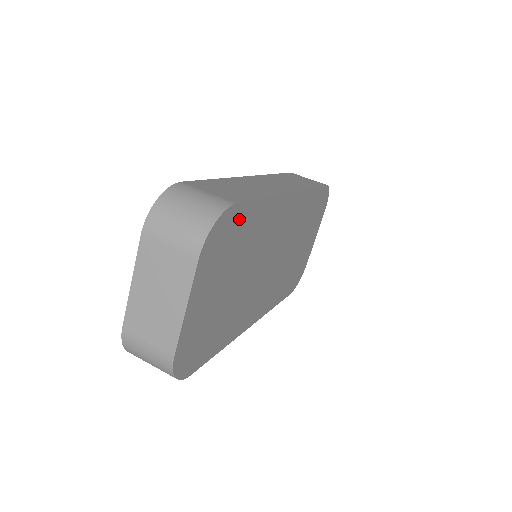
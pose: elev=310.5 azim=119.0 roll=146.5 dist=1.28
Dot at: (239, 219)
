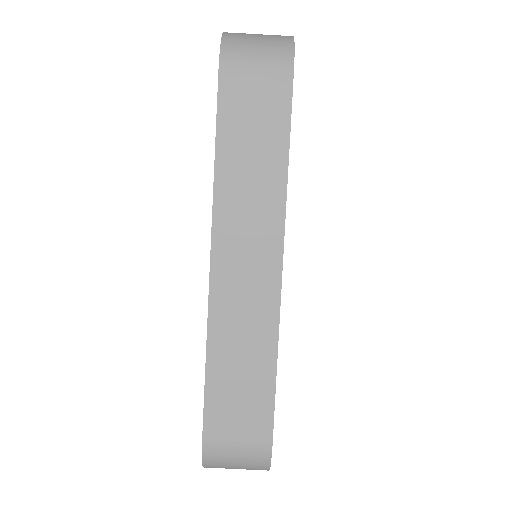
Dot at: occluded
